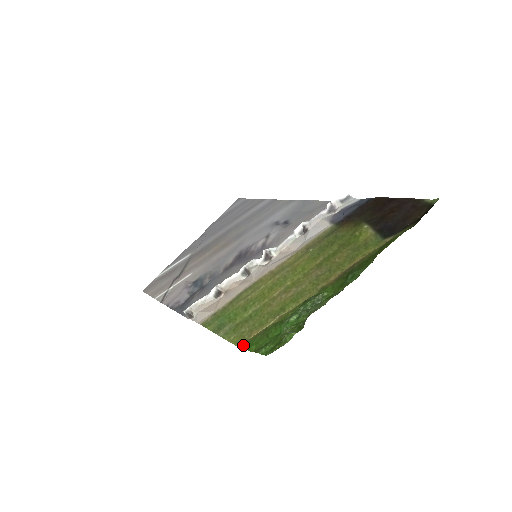
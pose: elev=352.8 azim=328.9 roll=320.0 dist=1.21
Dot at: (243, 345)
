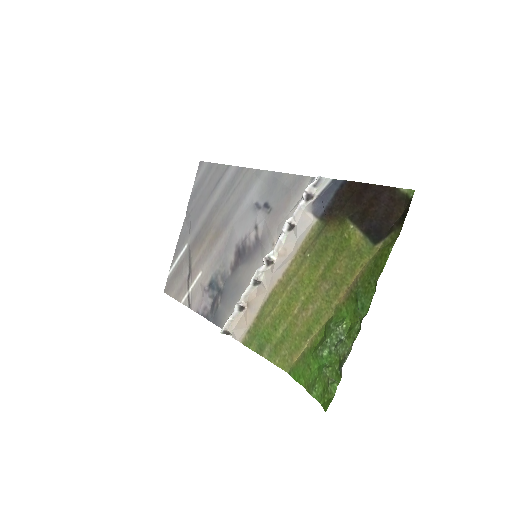
Dot at: (291, 372)
